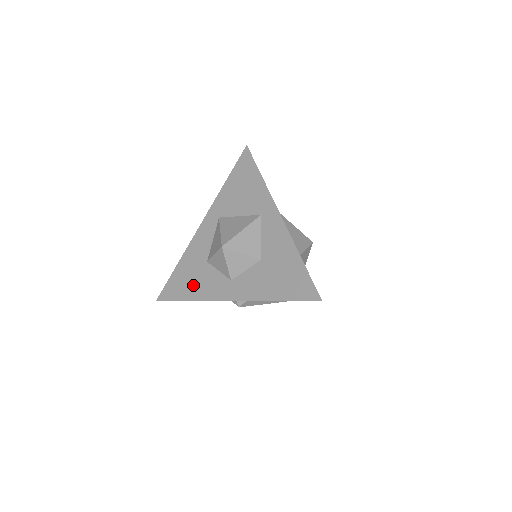
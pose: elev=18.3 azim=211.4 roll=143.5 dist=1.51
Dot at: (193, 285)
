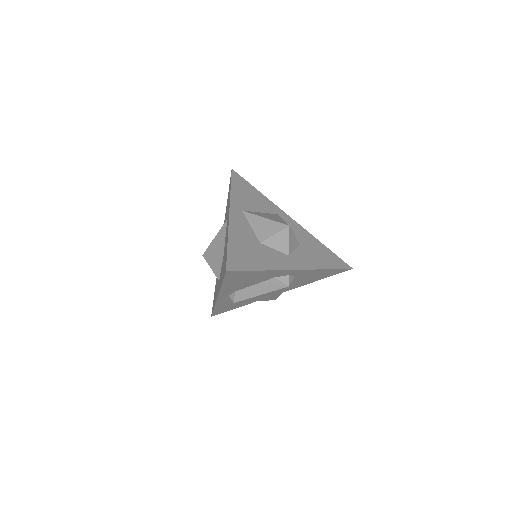
Dot at: (215, 295)
